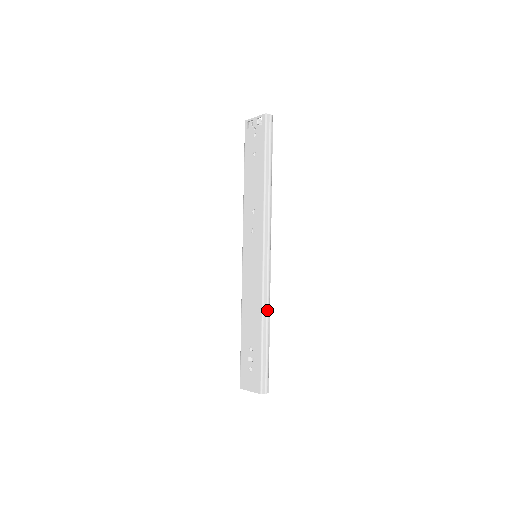
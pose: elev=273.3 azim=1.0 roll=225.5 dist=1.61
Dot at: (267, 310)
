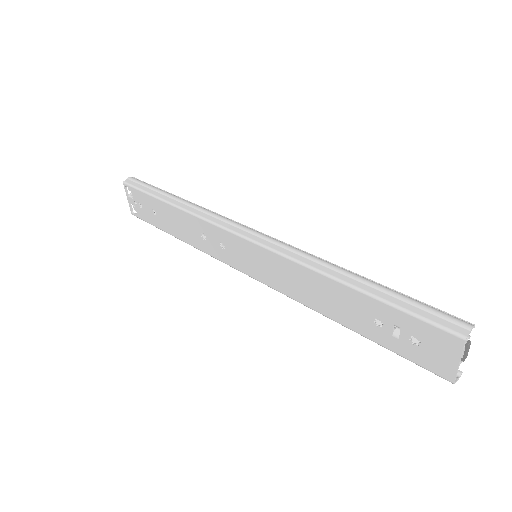
Dot at: (322, 264)
